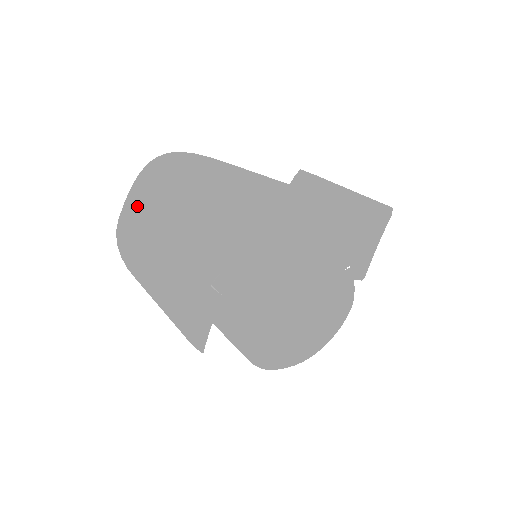
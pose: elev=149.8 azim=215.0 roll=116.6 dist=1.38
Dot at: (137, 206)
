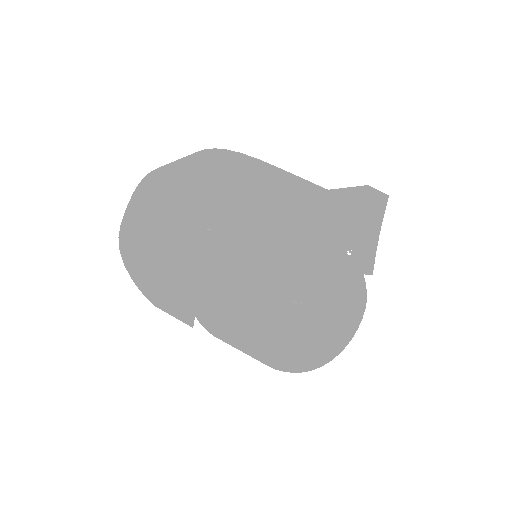
Dot at: (134, 203)
